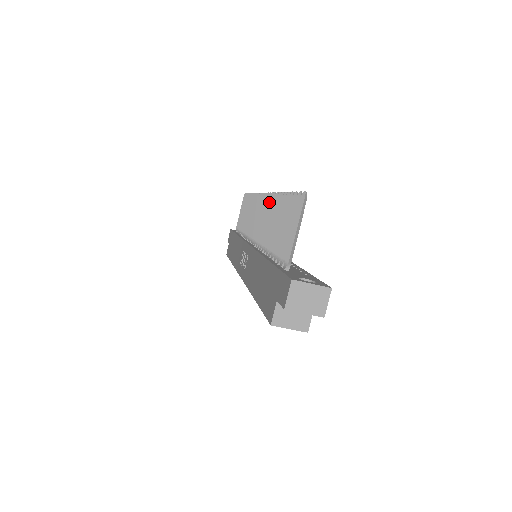
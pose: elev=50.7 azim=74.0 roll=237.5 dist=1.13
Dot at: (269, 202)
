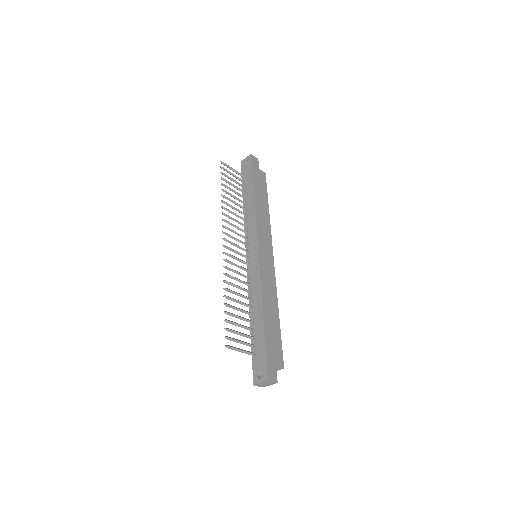
Dot at: occluded
